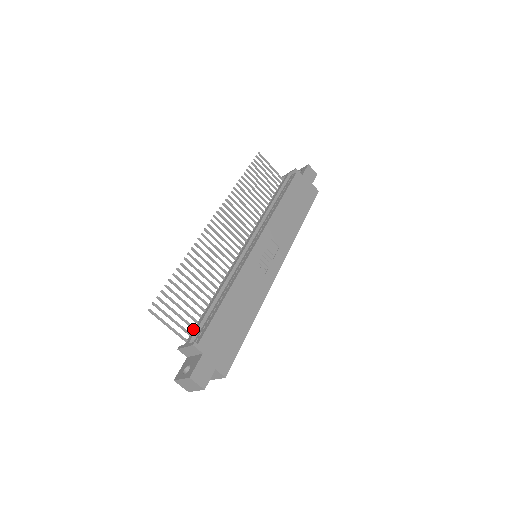
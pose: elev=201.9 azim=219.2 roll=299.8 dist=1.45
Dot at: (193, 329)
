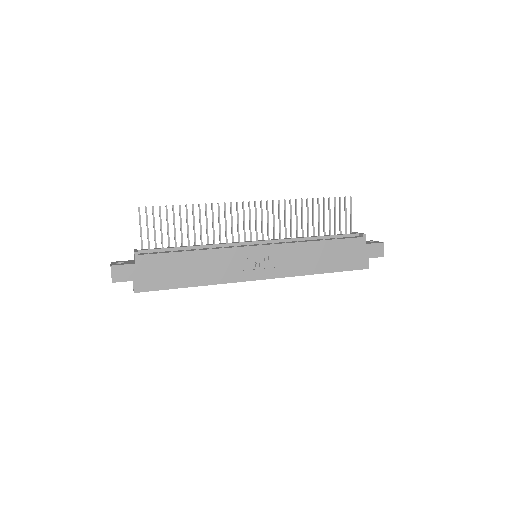
Dot at: (155, 248)
